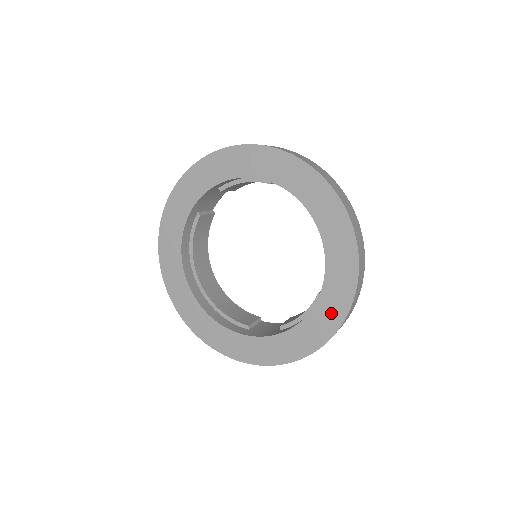
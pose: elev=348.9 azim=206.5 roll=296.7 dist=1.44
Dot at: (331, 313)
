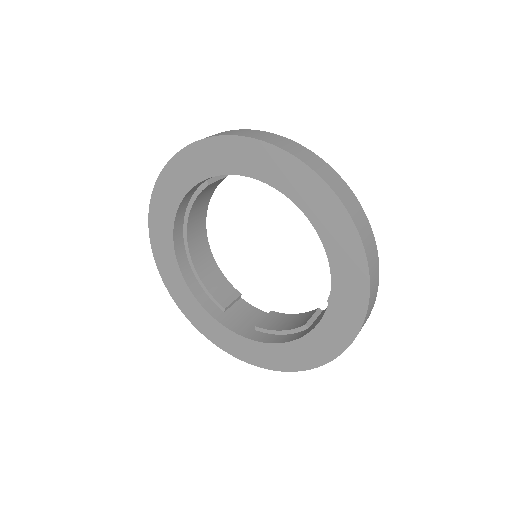
Dot at: (309, 355)
